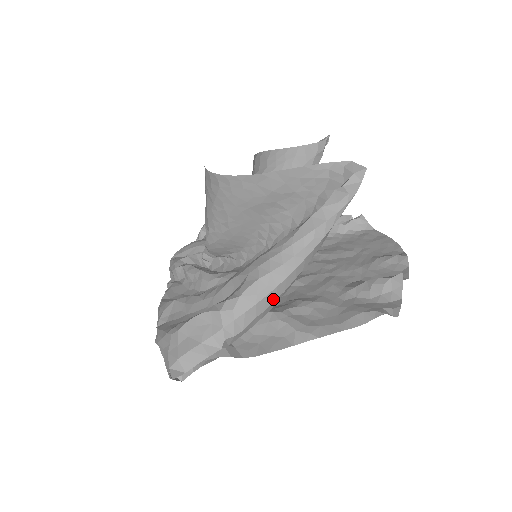
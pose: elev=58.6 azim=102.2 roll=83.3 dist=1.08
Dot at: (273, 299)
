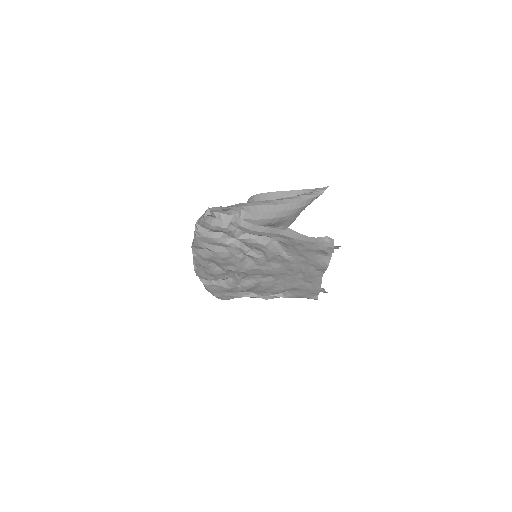
Dot at: (270, 211)
